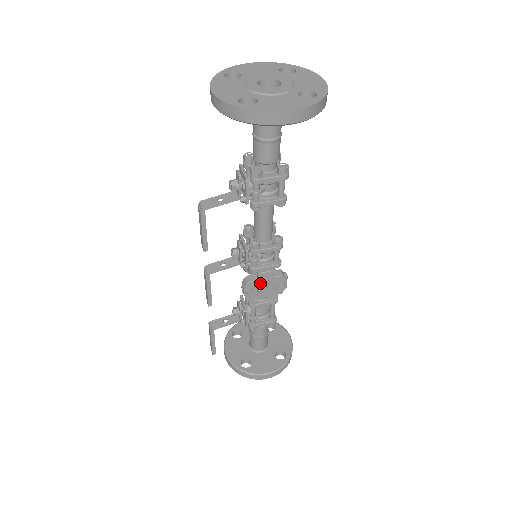
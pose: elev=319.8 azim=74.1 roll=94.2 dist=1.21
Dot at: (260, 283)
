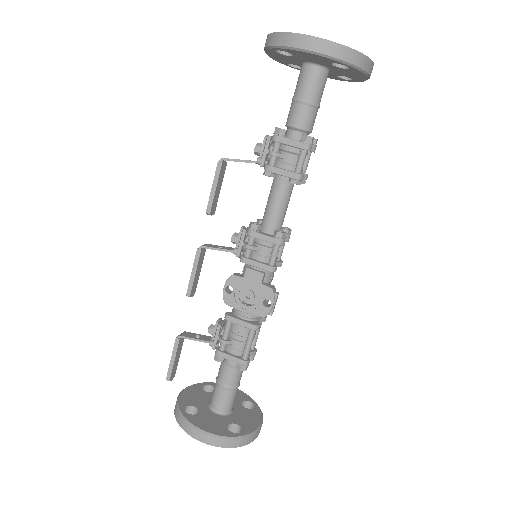
Dot at: (244, 285)
